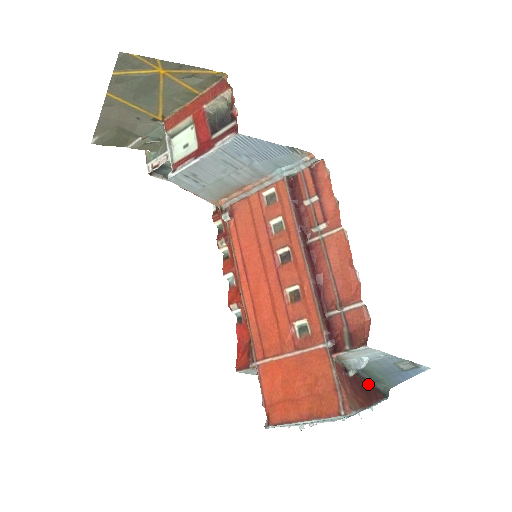
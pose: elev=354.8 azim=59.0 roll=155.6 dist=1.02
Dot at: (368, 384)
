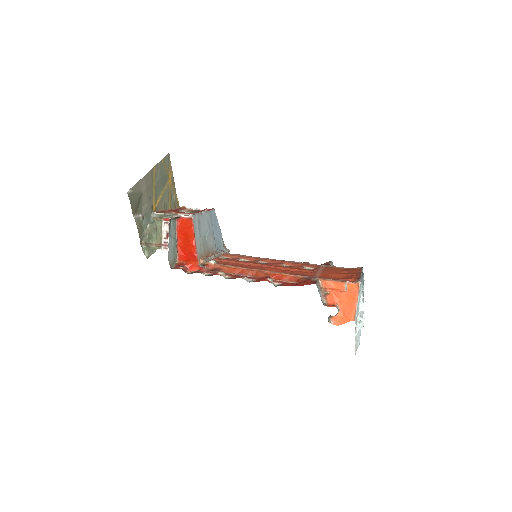
Dot at: occluded
